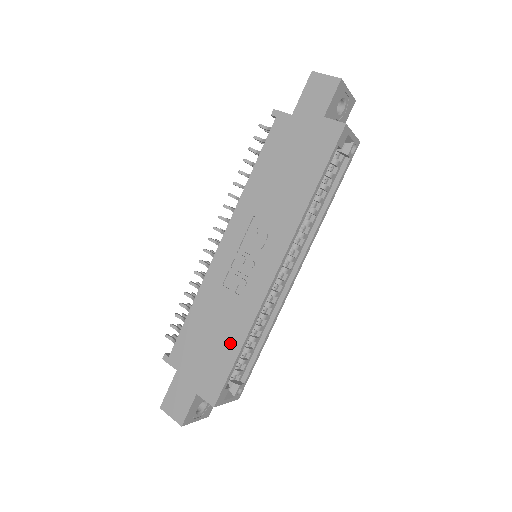
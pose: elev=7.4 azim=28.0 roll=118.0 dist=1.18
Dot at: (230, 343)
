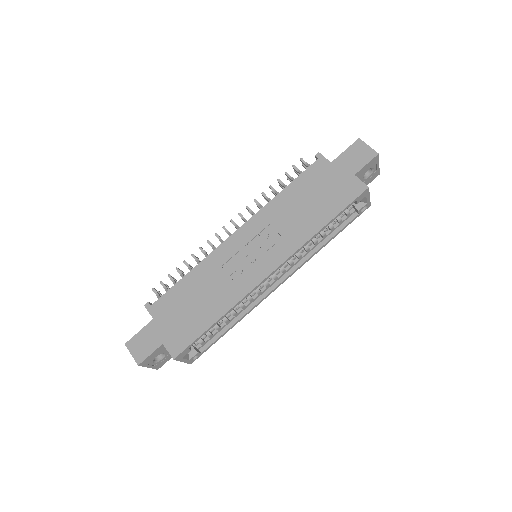
Dot at: (209, 314)
